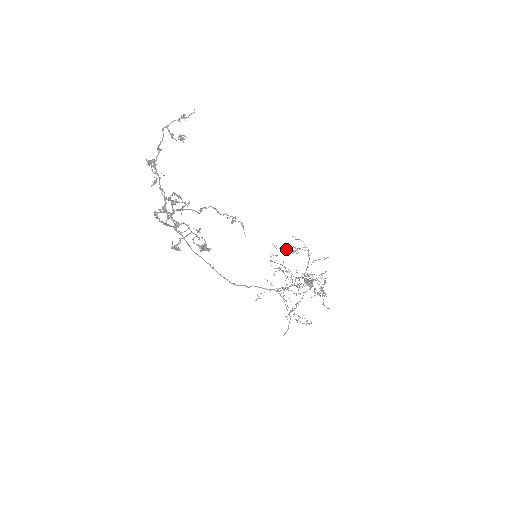
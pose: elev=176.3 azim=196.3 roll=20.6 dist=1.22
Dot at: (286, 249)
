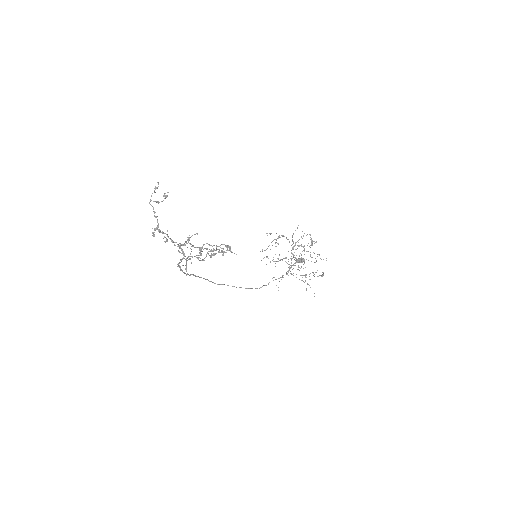
Dot at: (269, 245)
